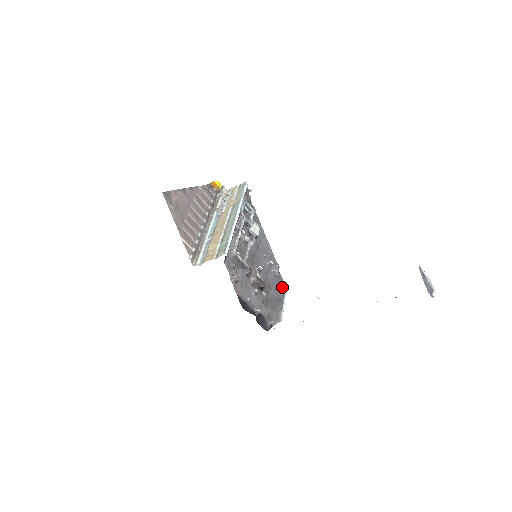
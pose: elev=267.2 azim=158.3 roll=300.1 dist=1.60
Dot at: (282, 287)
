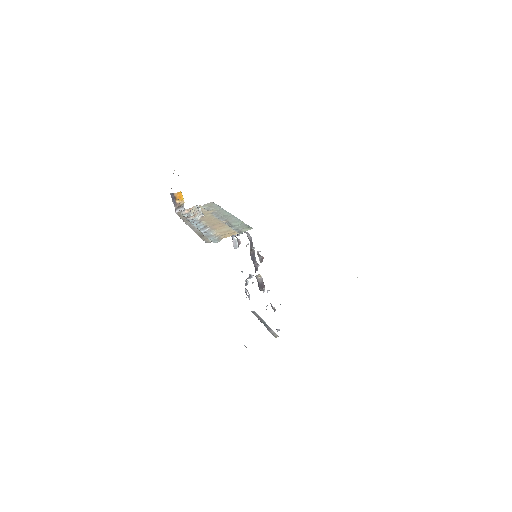
Dot at: (254, 314)
